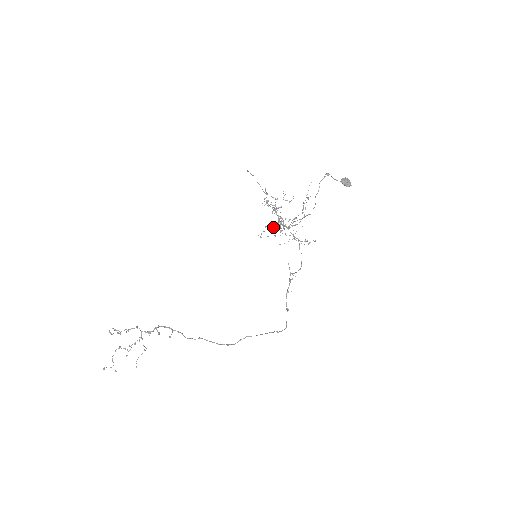
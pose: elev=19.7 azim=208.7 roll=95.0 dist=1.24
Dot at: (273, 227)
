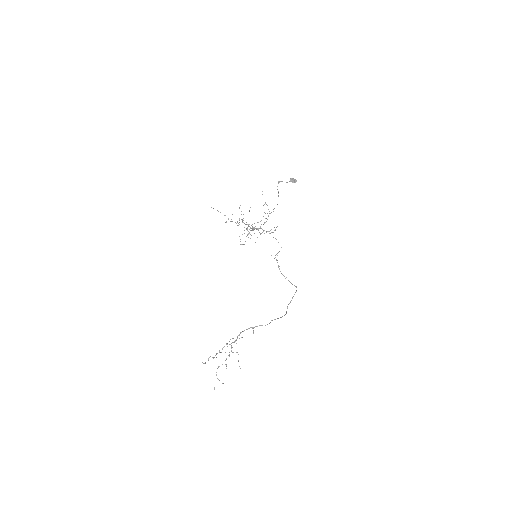
Dot at: occluded
